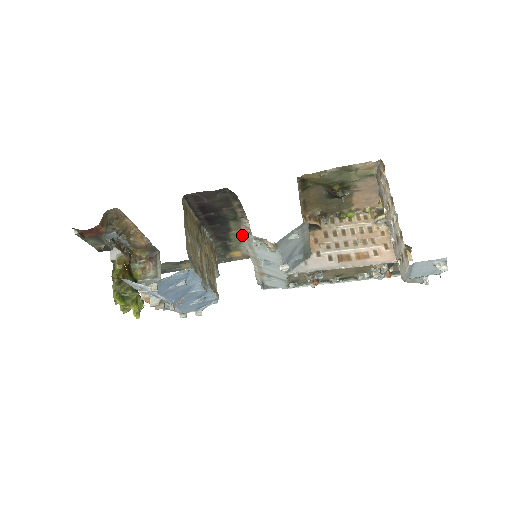
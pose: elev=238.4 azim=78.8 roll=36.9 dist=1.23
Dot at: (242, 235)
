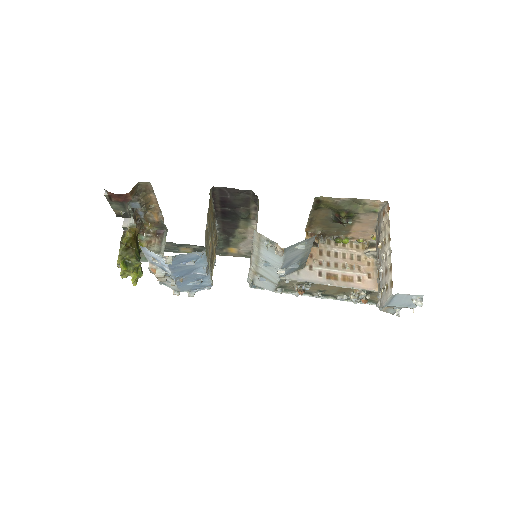
Dot at: (256, 234)
